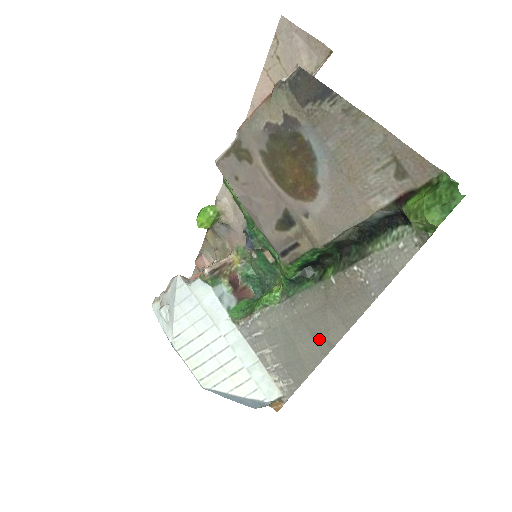
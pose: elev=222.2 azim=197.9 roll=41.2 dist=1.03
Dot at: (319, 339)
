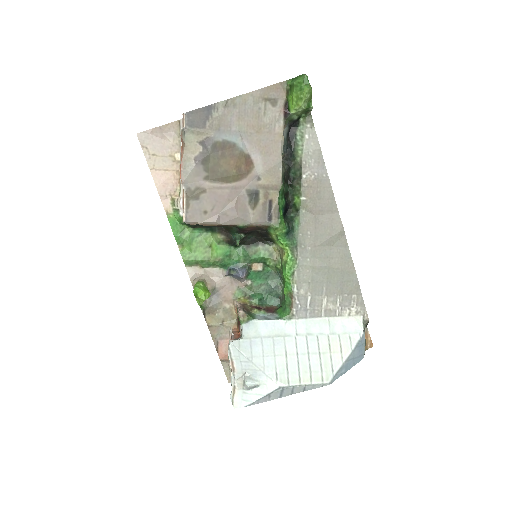
Dot at: (335, 241)
